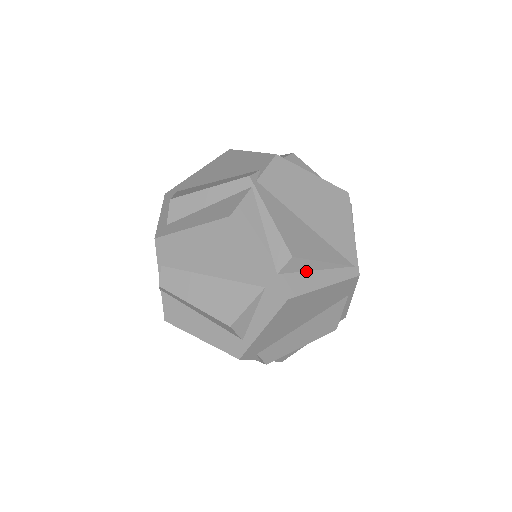
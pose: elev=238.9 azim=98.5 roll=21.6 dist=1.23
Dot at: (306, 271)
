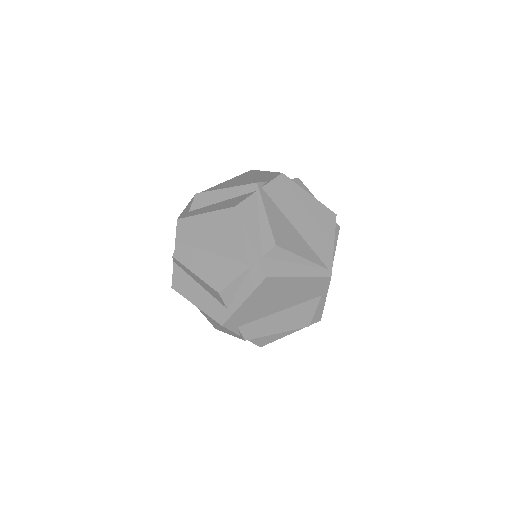
Dot at: (286, 261)
